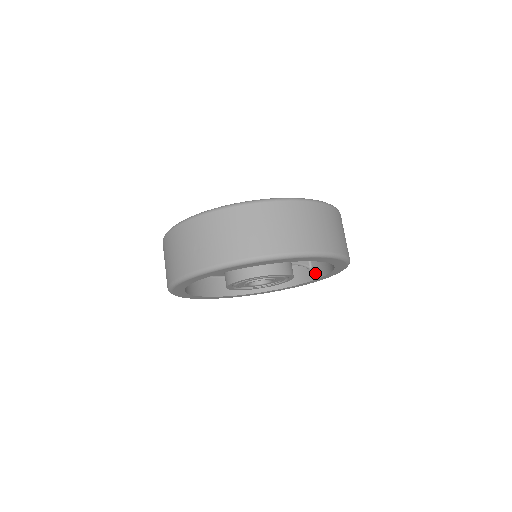
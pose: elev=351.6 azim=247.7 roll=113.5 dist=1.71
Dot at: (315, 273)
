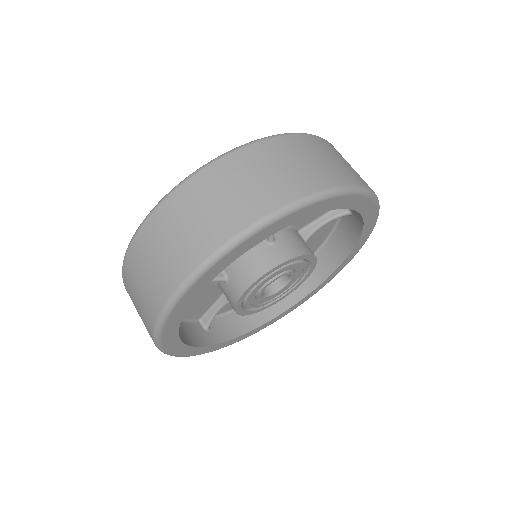
Dot at: (308, 284)
